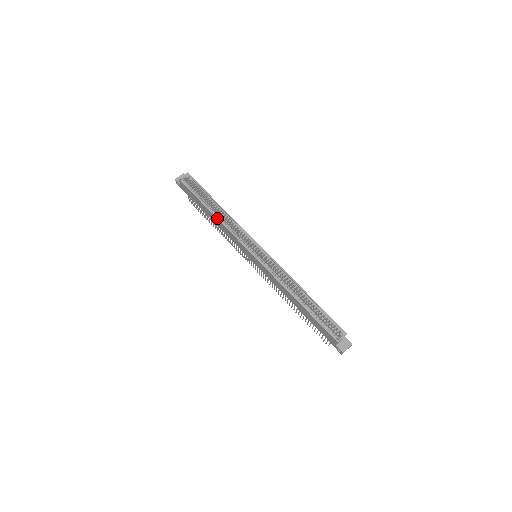
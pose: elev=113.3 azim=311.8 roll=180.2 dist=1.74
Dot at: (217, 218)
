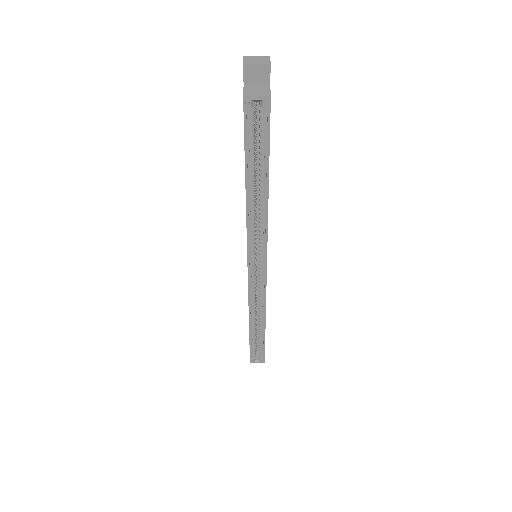
Dot at: (246, 207)
